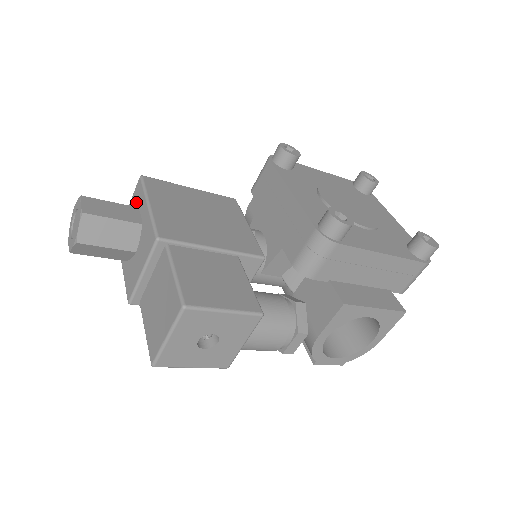
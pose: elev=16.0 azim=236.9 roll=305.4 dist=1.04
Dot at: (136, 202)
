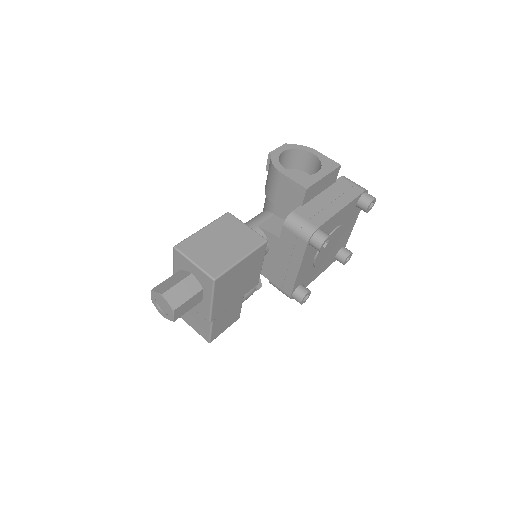
Dot at: (203, 282)
